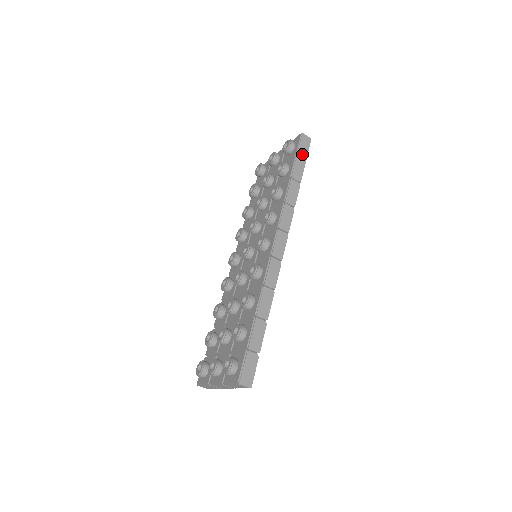
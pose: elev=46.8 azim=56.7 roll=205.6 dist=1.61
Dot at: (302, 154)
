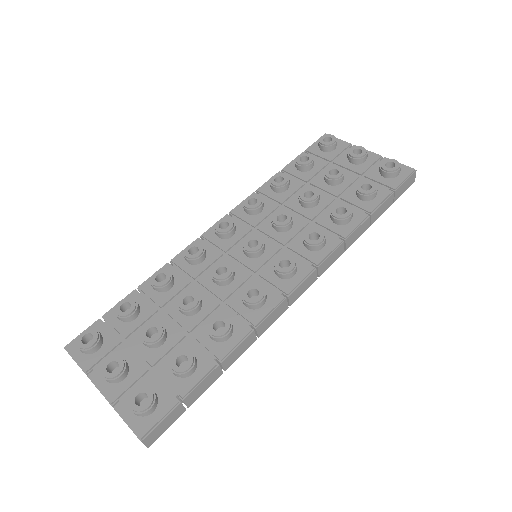
Dot at: (397, 194)
